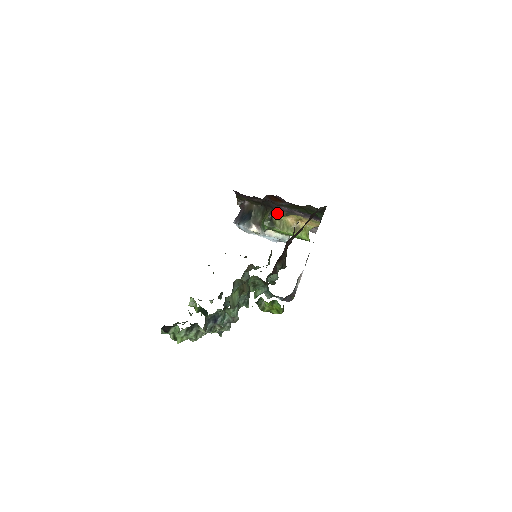
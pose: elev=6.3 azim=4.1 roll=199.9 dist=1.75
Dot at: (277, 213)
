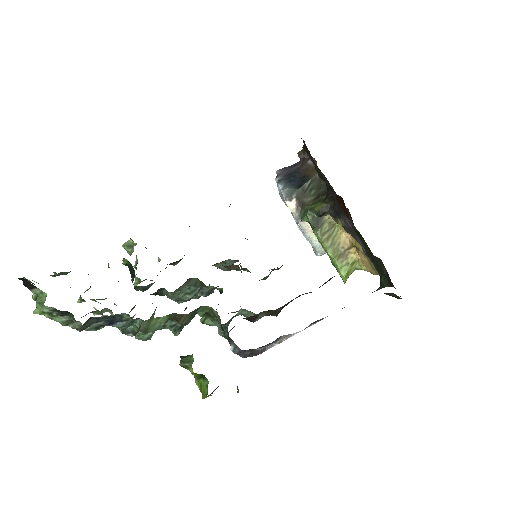
Dot at: (335, 215)
